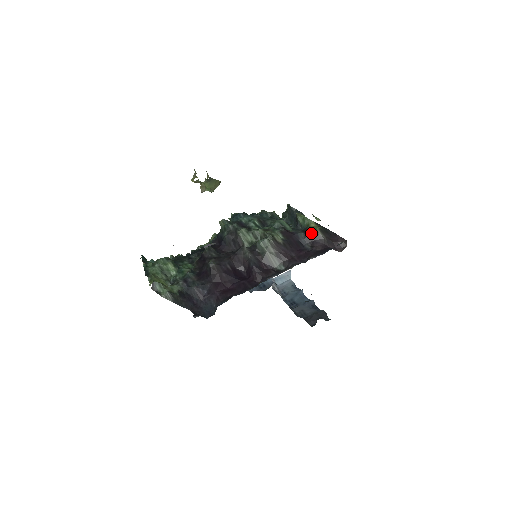
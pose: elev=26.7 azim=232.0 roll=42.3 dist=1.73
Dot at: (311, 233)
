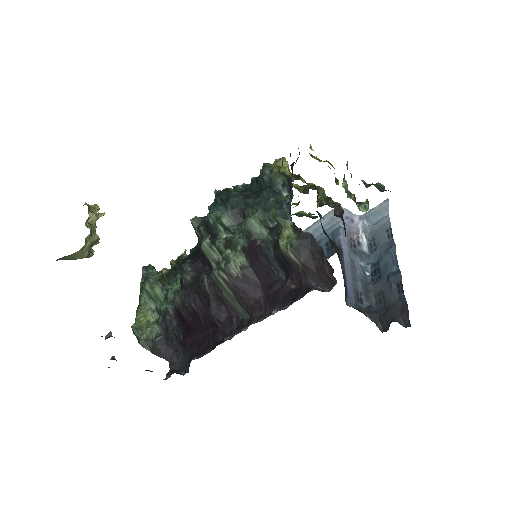
Dot at: (281, 253)
